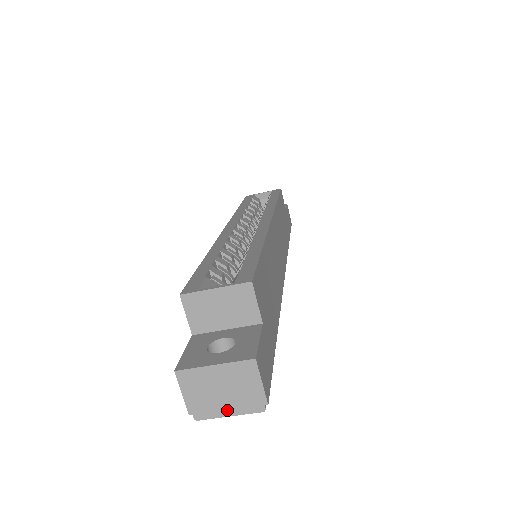
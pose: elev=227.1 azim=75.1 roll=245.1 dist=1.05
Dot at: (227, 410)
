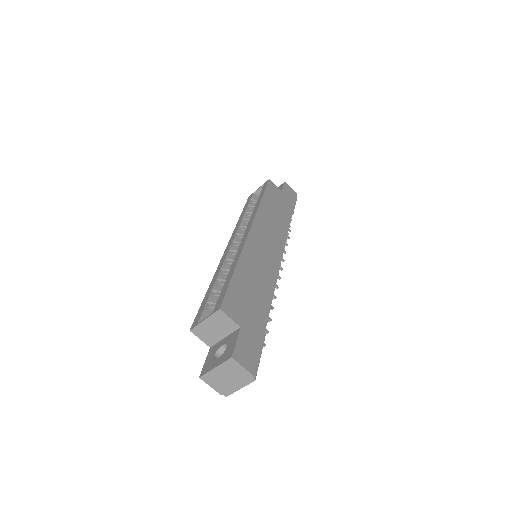
Dot at: (237, 386)
